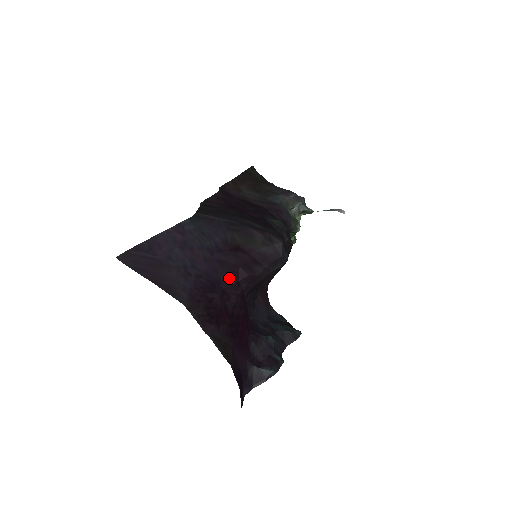
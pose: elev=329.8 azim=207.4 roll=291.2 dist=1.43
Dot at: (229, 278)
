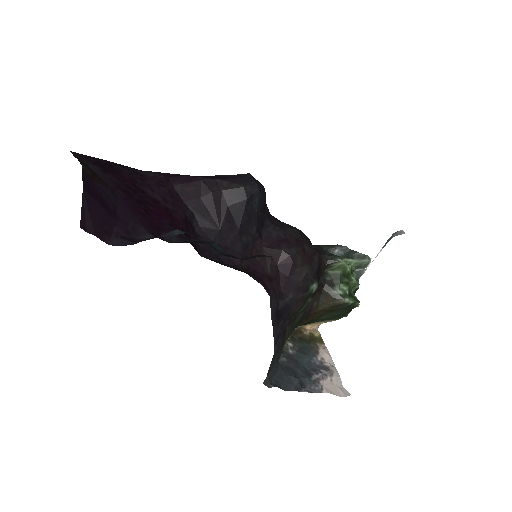
Dot at: (156, 174)
